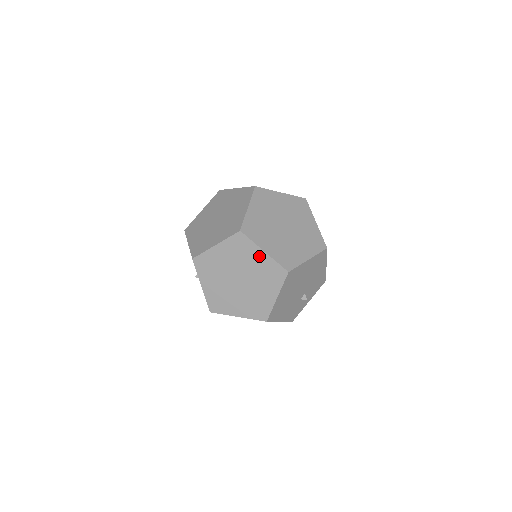
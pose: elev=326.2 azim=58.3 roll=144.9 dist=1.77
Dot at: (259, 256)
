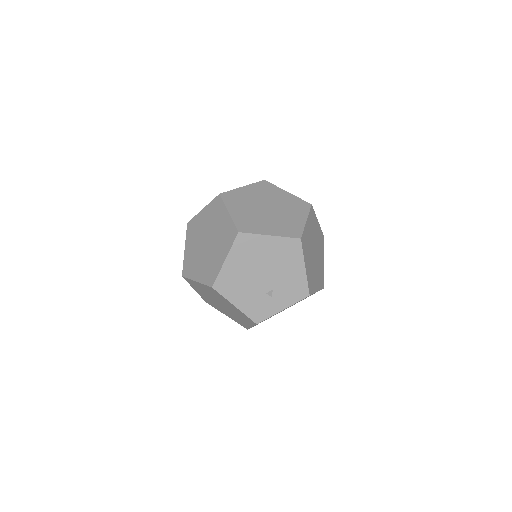
Dot at: (224, 217)
